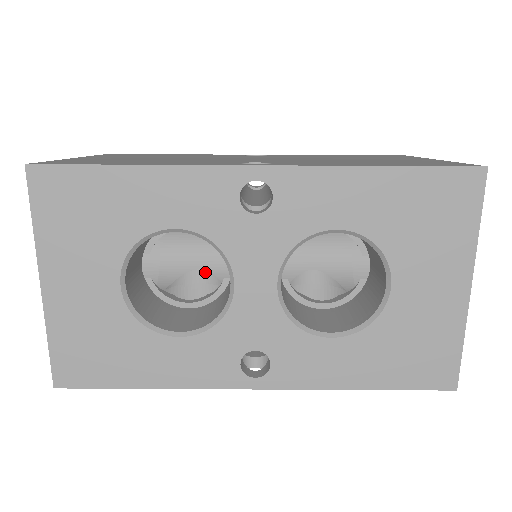
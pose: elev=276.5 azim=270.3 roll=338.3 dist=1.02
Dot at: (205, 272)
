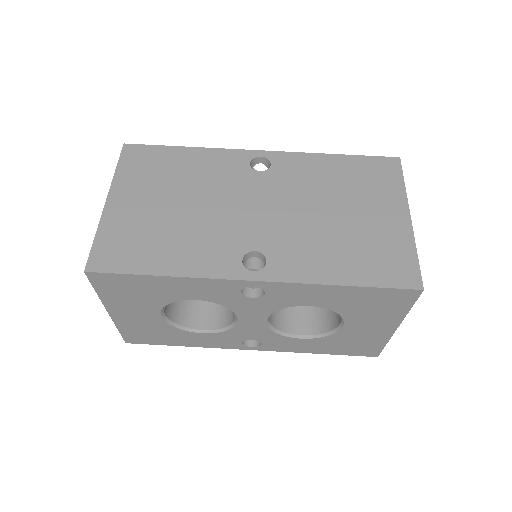
Dot at: occluded
